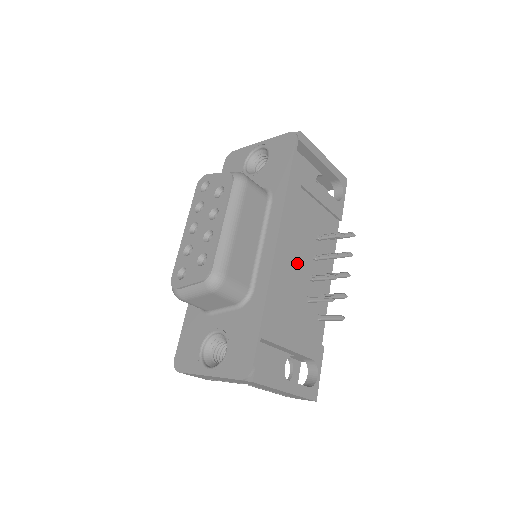
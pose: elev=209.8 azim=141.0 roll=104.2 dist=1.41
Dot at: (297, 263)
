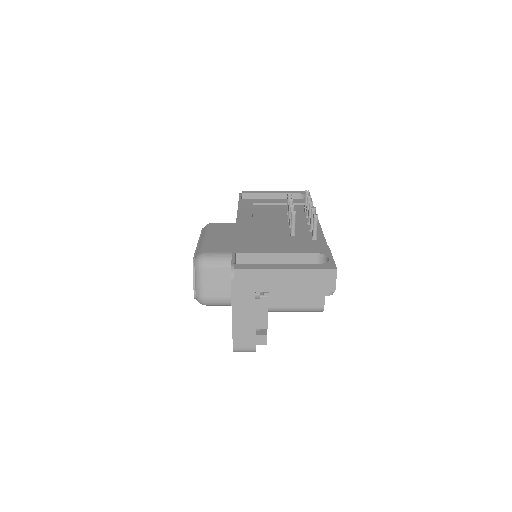
Dot at: (268, 226)
